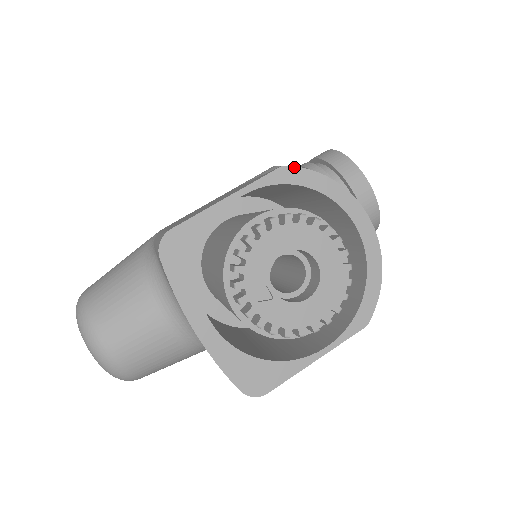
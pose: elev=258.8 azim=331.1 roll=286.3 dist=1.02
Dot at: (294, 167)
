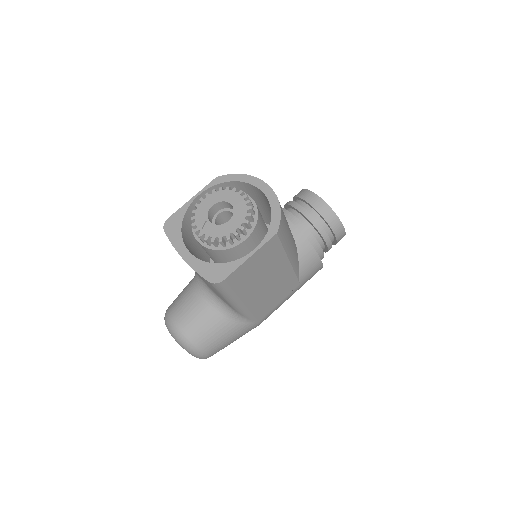
Dot at: (222, 176)
